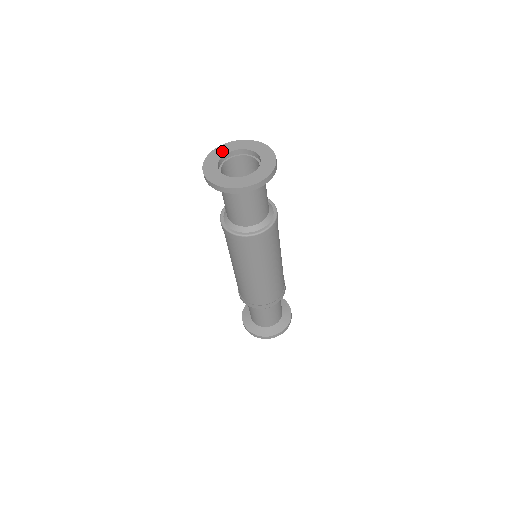
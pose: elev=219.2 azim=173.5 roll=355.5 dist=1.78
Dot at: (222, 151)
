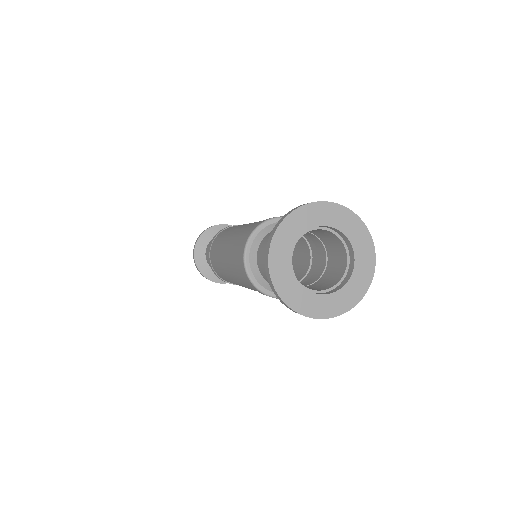
Dot at: (283, 258)
